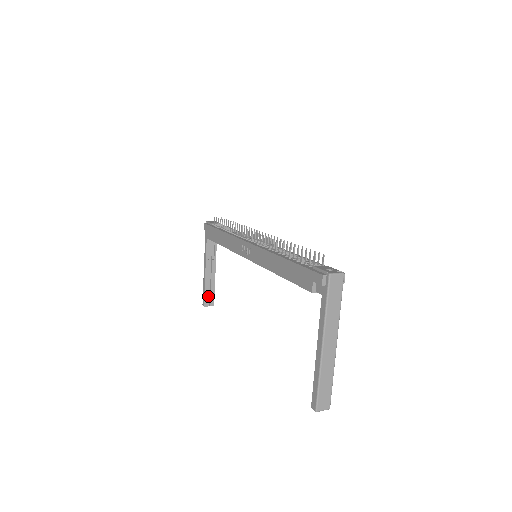
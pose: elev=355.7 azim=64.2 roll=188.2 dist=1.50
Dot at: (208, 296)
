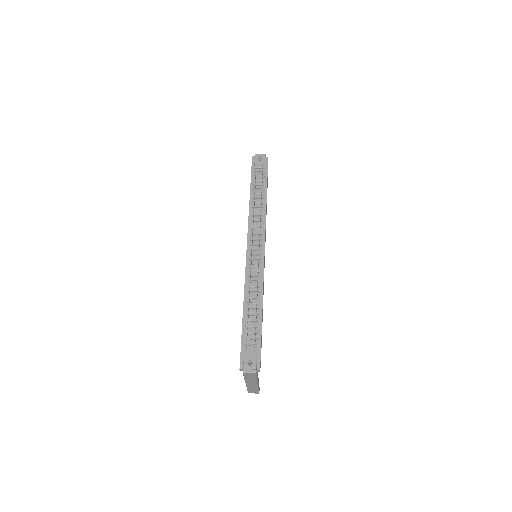
Dot at: occluded
